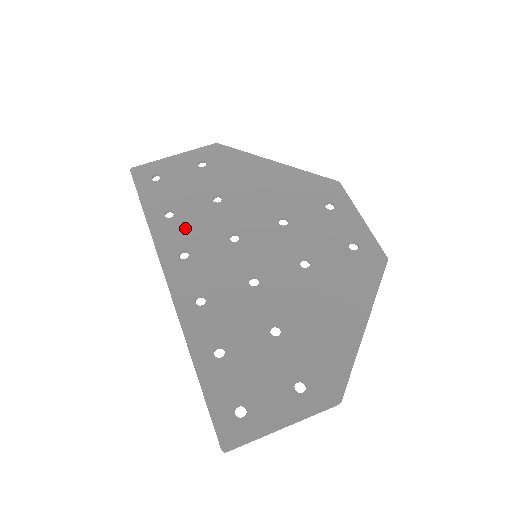
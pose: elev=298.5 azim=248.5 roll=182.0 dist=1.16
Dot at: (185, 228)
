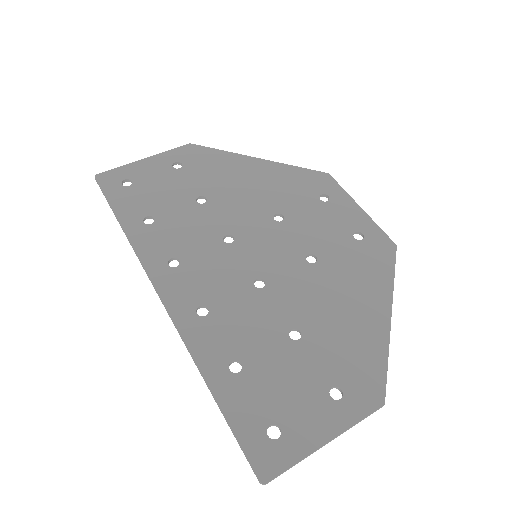
Dot at: (170, 233)
